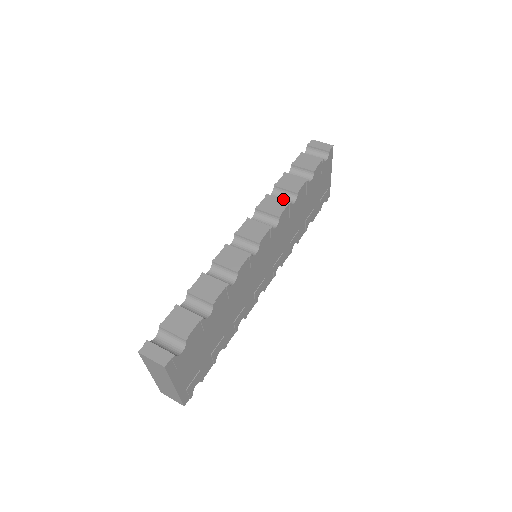
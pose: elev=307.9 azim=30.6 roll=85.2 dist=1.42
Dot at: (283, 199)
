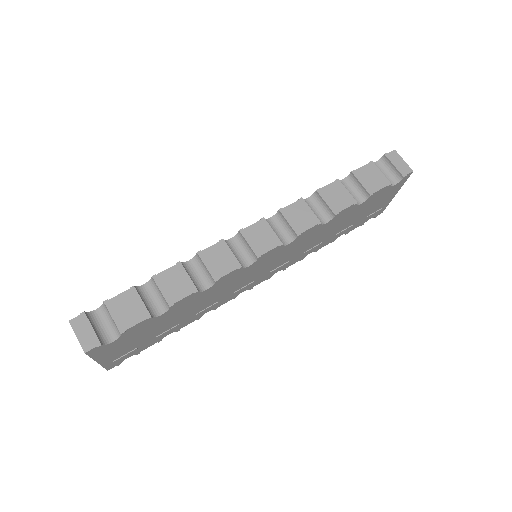
Dot at: occluded
